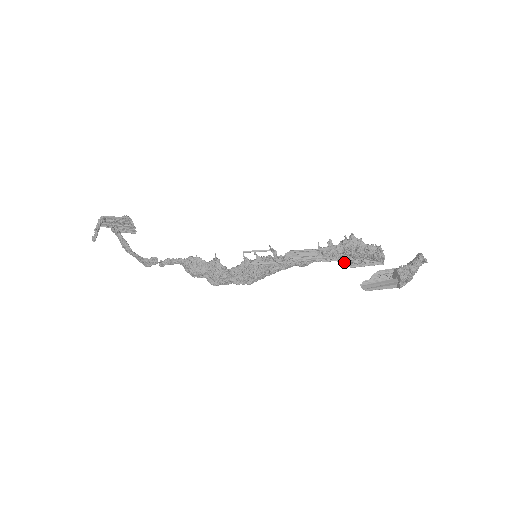
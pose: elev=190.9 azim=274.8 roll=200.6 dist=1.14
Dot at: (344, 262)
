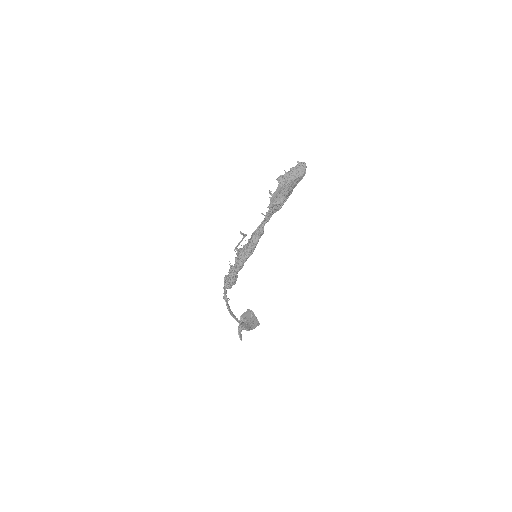
Dot at: (275, 210)
